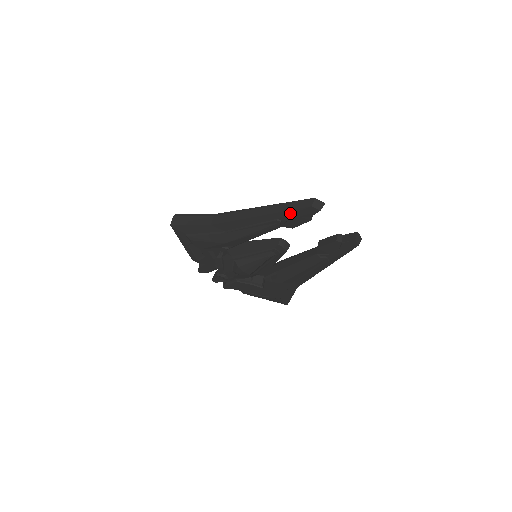
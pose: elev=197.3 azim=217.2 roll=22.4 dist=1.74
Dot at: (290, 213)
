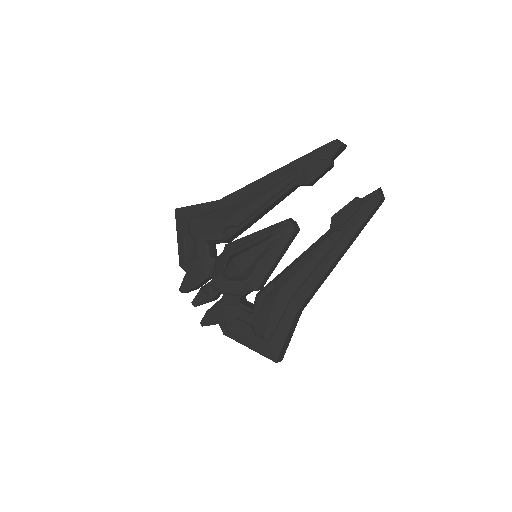
Dot at: (309, 156)
